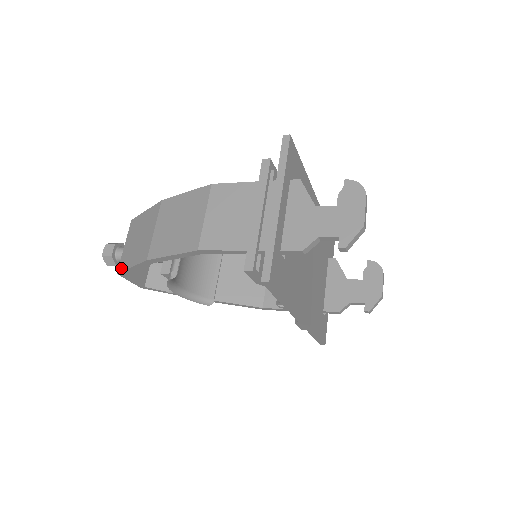
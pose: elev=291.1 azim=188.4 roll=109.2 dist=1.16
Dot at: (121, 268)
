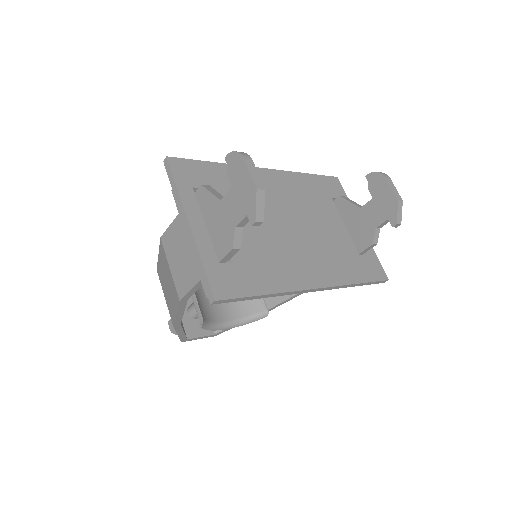
Dot at: occluded
